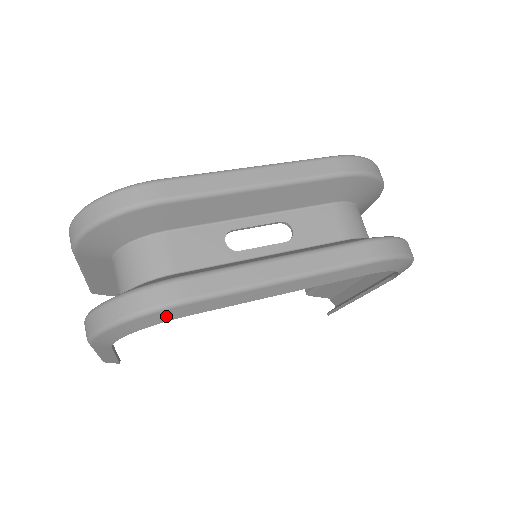
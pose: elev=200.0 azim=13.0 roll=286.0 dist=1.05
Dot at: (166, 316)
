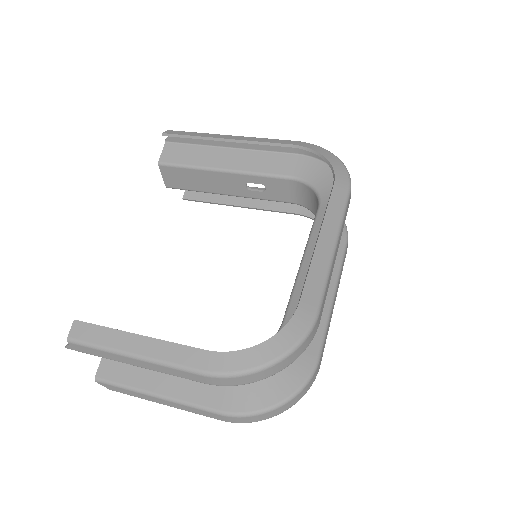
Dot at: occluded
